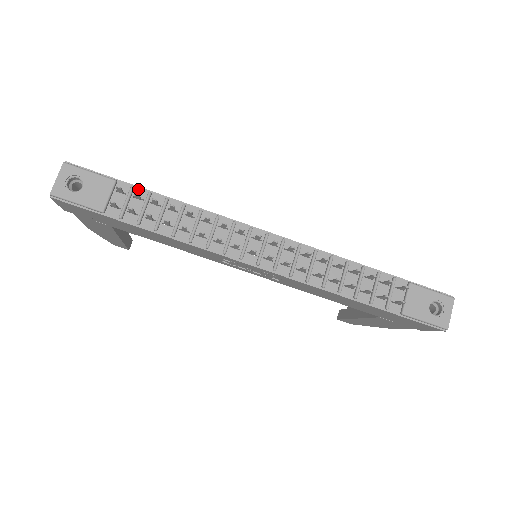
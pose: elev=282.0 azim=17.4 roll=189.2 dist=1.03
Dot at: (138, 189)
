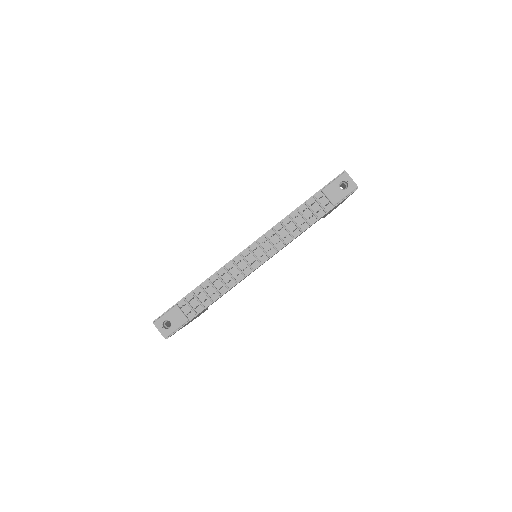
Dot at: (187, 297)
